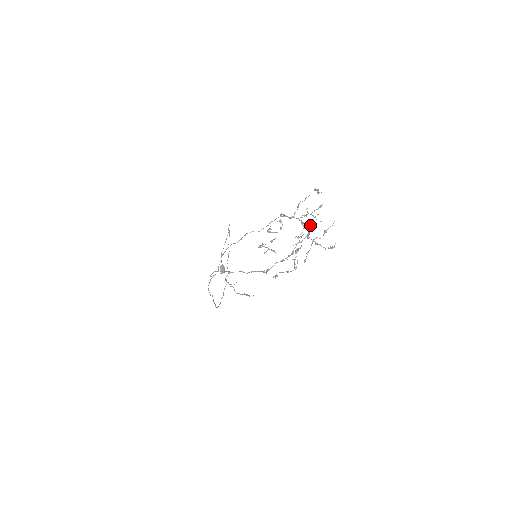
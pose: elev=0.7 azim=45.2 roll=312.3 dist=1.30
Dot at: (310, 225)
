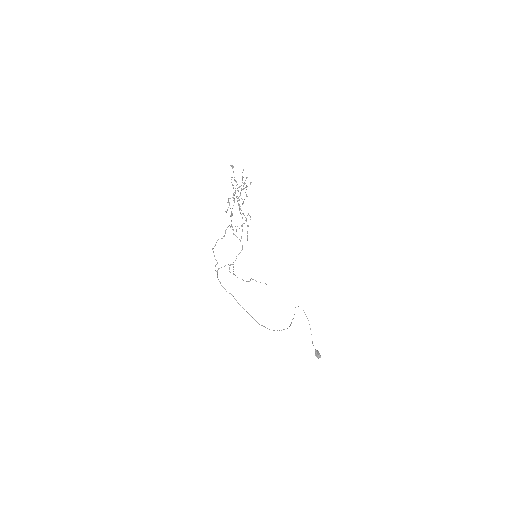
Dot at: (237, 184)
